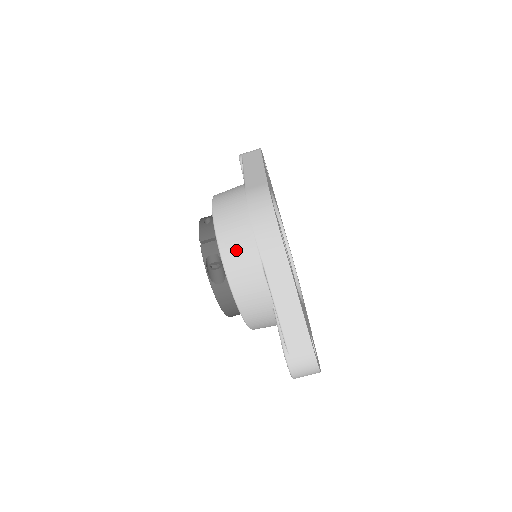
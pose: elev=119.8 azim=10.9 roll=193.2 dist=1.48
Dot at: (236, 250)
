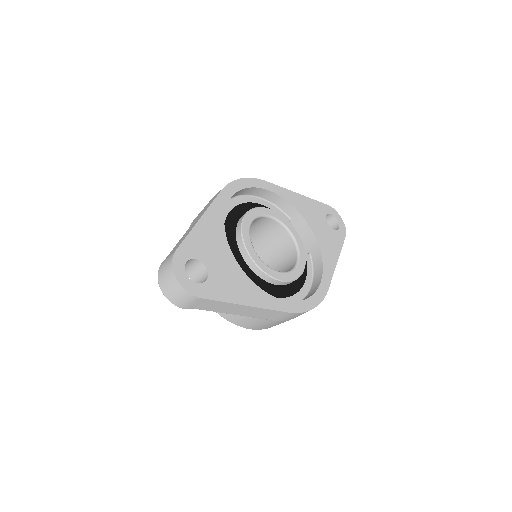
Dot at: occluded
